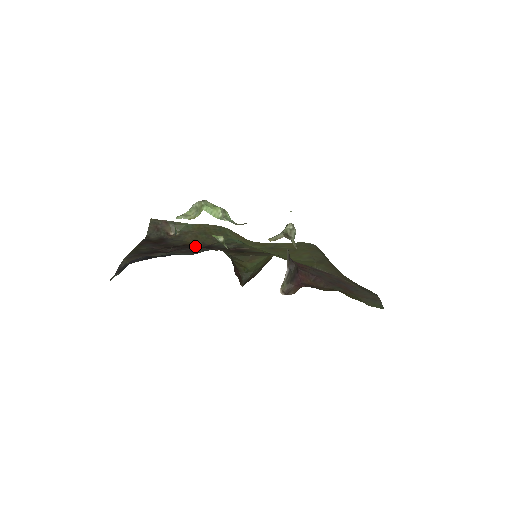
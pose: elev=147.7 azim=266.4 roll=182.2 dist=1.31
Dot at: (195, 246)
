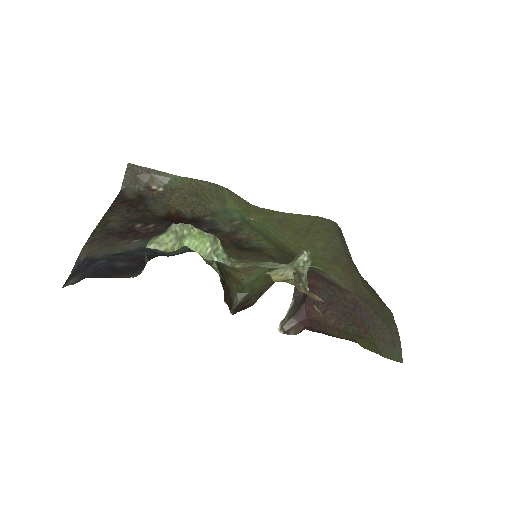
Dot at: occluded
